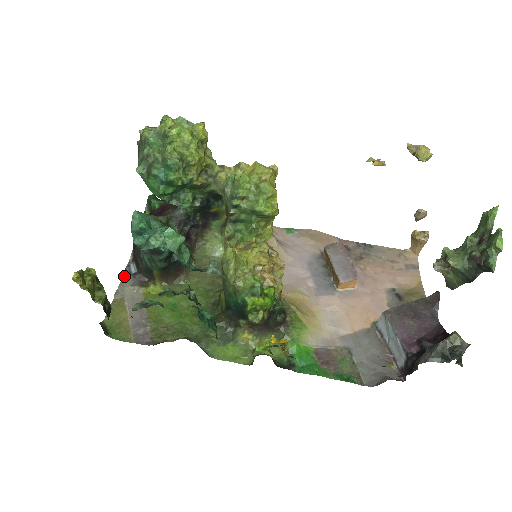
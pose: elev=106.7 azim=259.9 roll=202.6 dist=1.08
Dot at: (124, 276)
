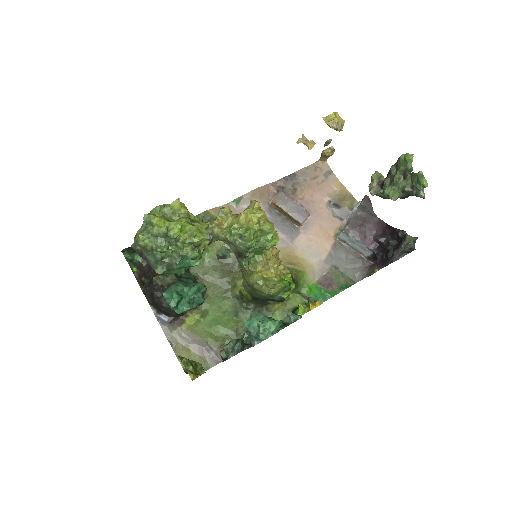
Dot at: (163, 328)
